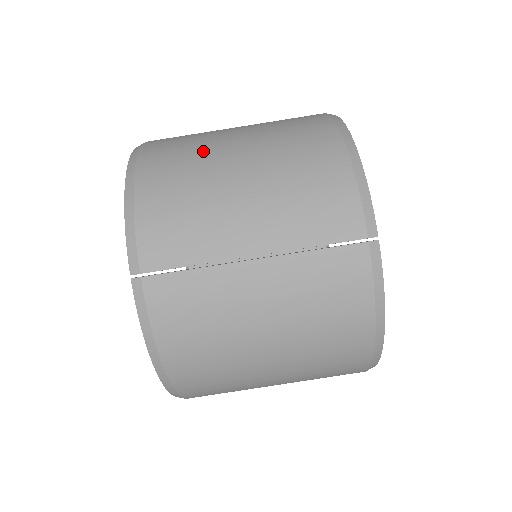
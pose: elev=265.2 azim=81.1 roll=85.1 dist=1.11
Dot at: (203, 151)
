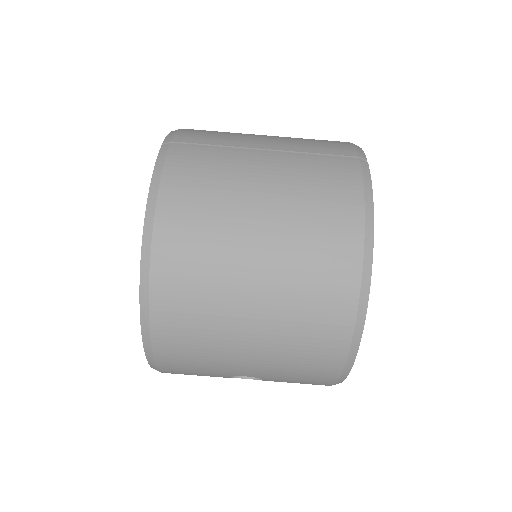
Dot at: occluded
